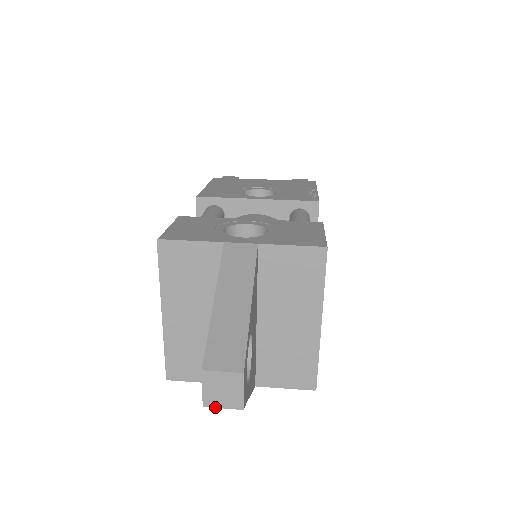
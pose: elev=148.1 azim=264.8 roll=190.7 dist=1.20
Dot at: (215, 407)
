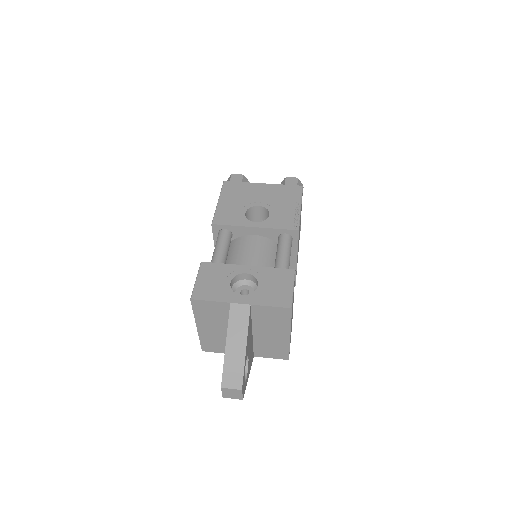
Dot at: occluded
